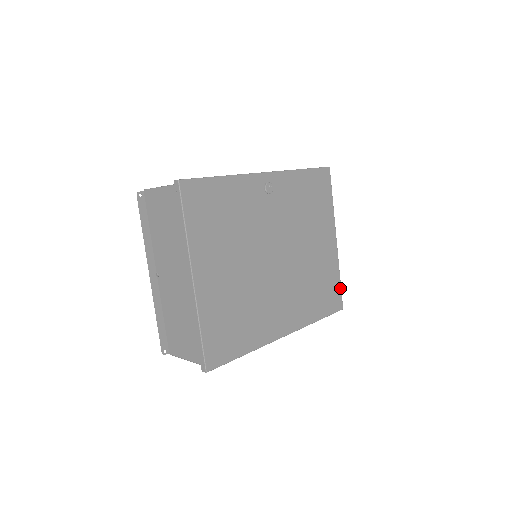
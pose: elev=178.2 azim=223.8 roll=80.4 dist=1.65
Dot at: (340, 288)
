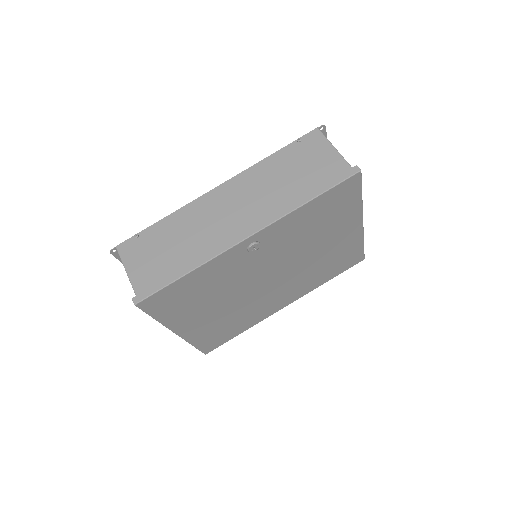
Dot at: (362, 250)
